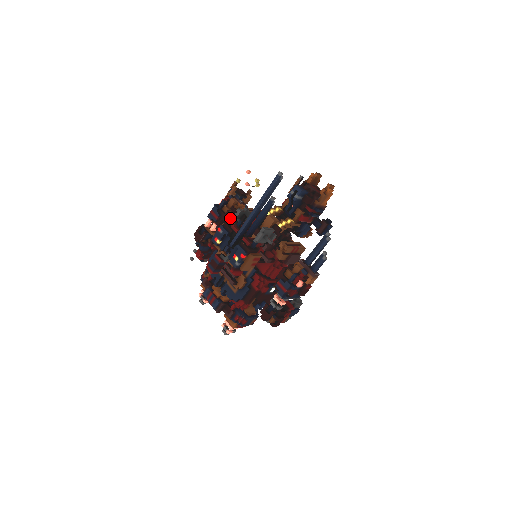
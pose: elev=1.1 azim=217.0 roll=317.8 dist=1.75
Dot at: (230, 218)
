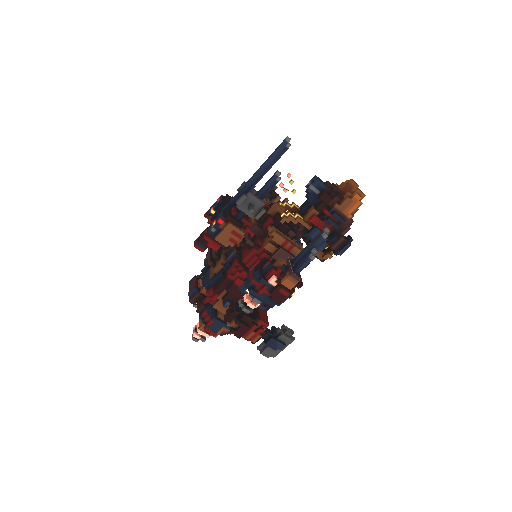
Dot at: occluded
